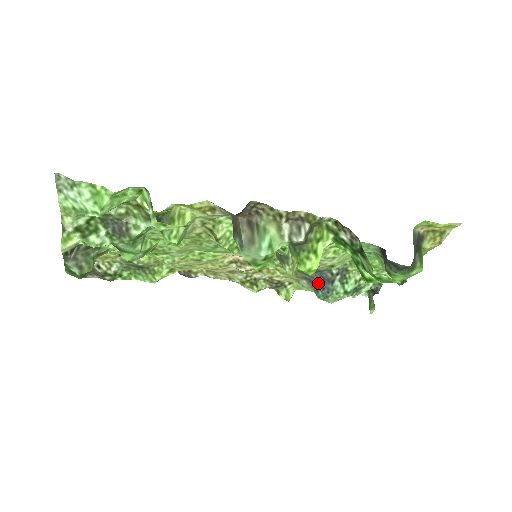
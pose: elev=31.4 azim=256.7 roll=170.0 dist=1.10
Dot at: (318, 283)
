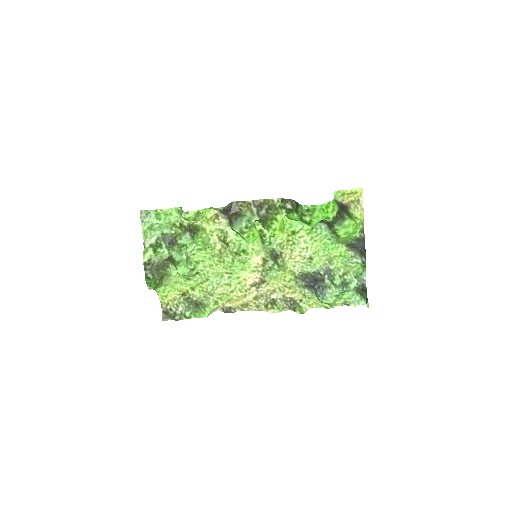
Dot at: (314, 285)
